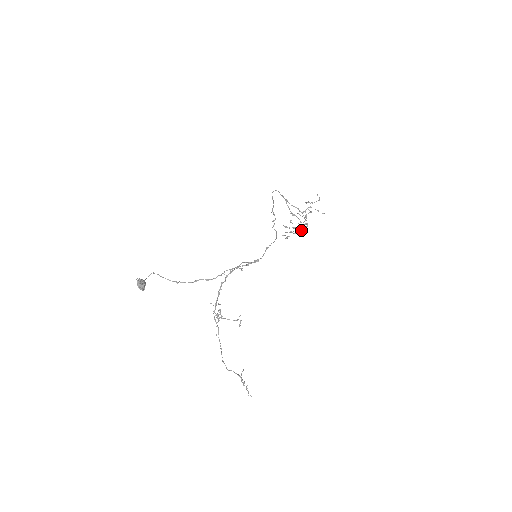
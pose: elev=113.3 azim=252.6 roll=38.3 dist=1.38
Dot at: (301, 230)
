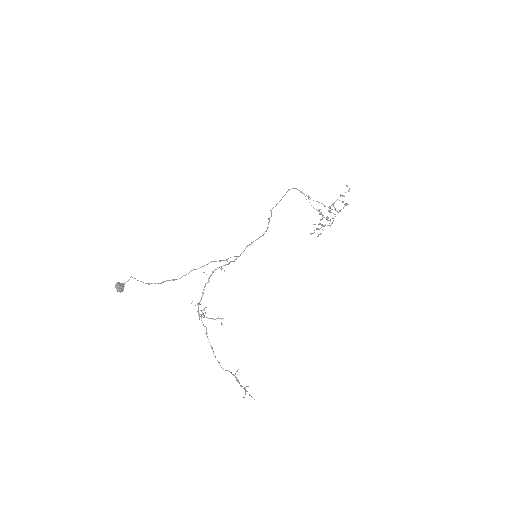
Dot at: occluded
